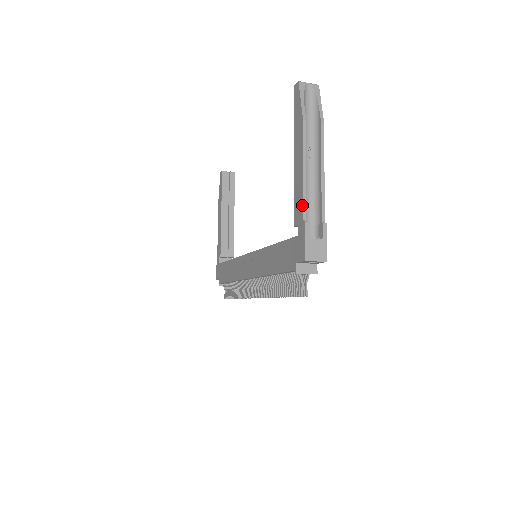
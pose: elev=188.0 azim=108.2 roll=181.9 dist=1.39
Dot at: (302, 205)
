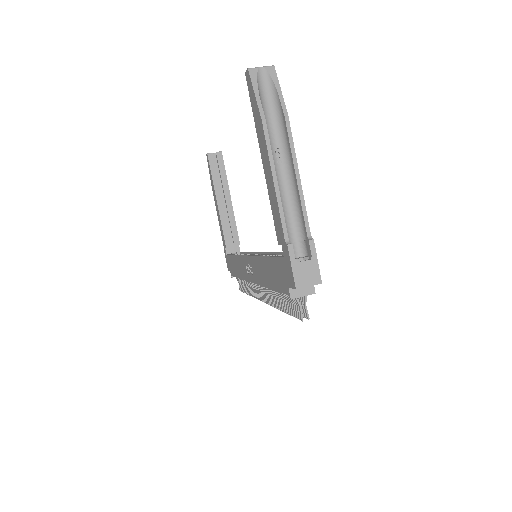
Dot at: (280, 224)
